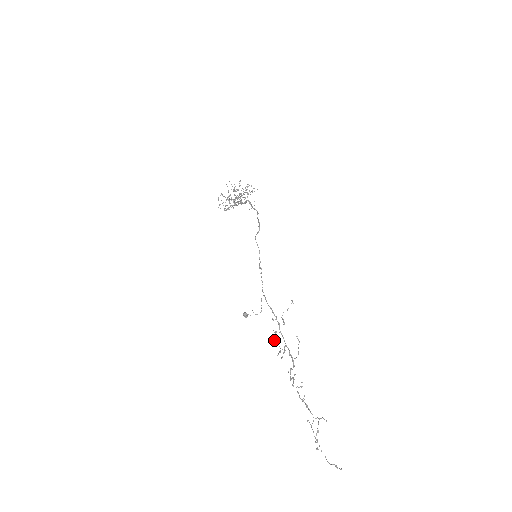
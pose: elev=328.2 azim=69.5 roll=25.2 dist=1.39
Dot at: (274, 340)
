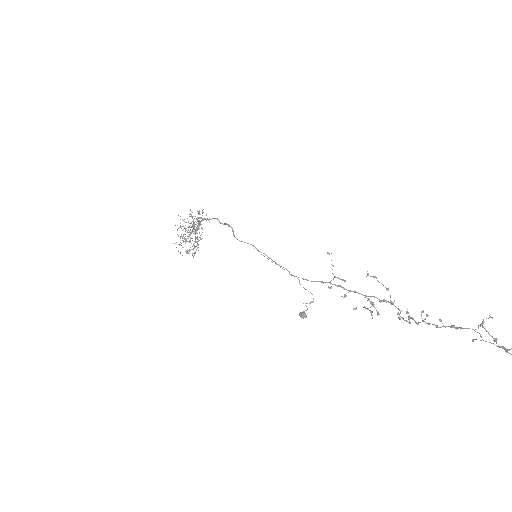
Dot at: (353, 308)
